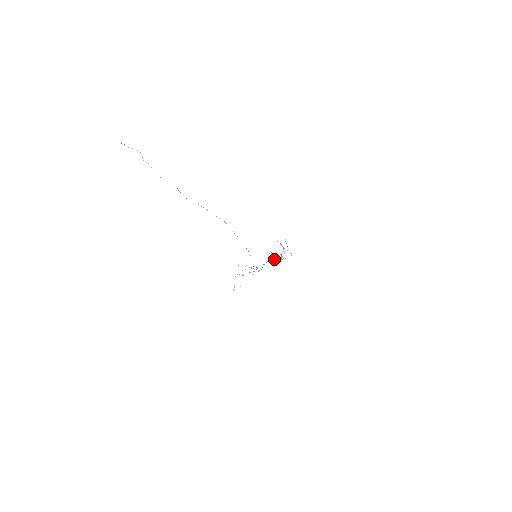
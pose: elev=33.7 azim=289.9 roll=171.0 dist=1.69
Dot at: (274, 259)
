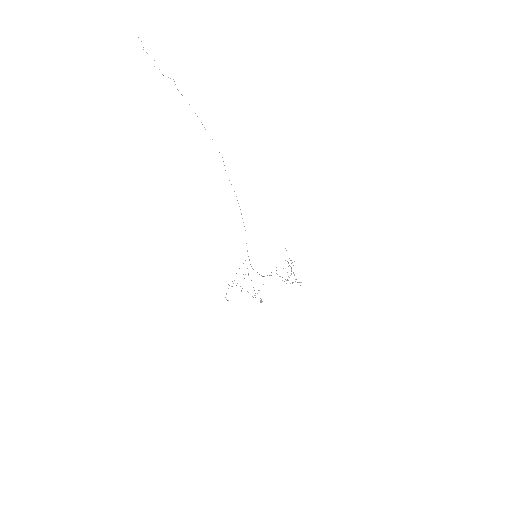
Dot at: occluded
